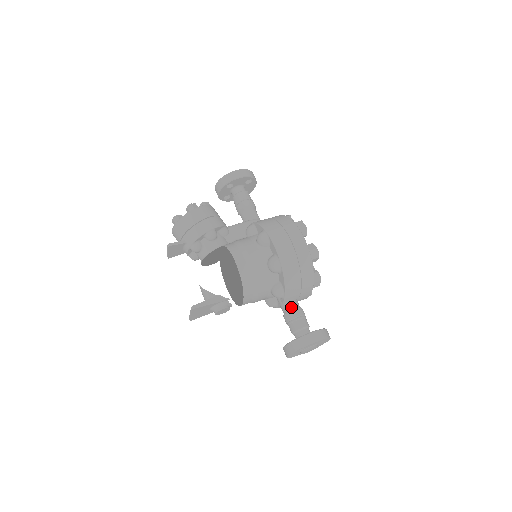
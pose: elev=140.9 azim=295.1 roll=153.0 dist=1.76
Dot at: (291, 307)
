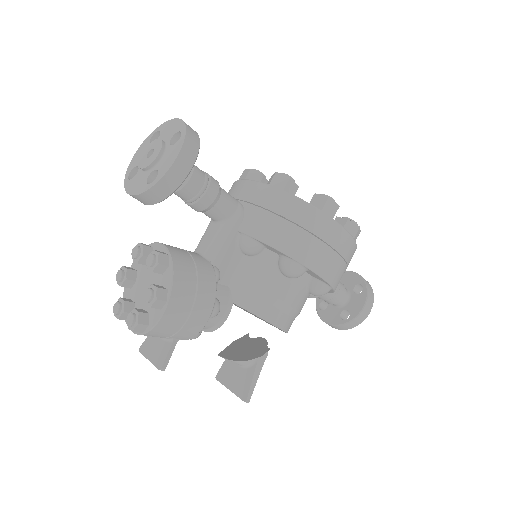
Dot at: occluded
